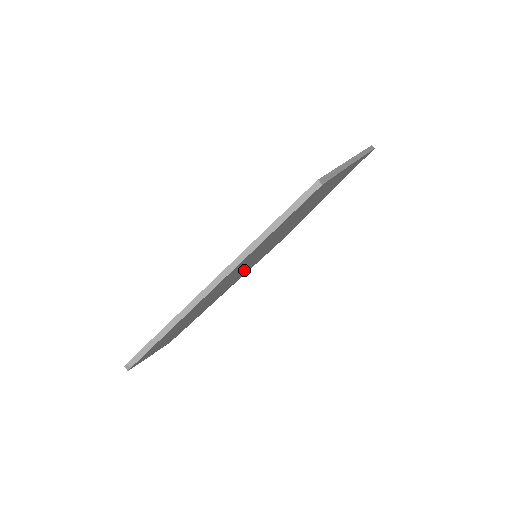
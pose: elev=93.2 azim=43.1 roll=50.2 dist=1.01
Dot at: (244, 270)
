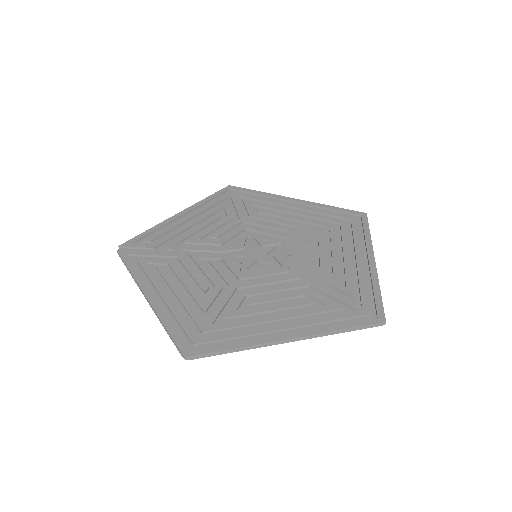
Dot at: (260, 241)
